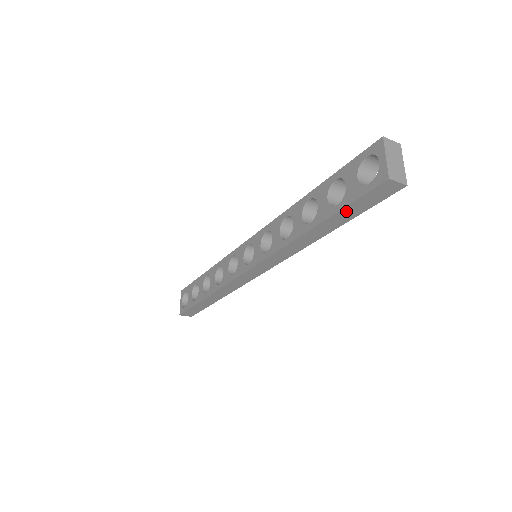
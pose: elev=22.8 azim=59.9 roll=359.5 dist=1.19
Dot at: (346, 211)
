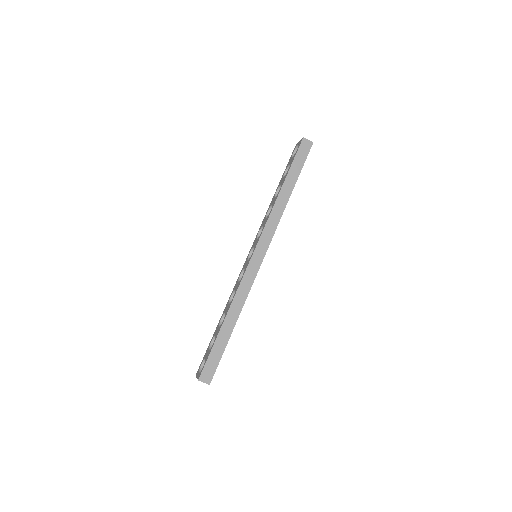
Dot at: (294, 167)
